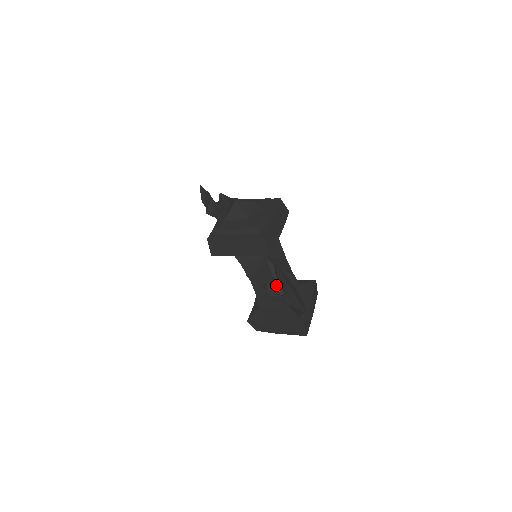
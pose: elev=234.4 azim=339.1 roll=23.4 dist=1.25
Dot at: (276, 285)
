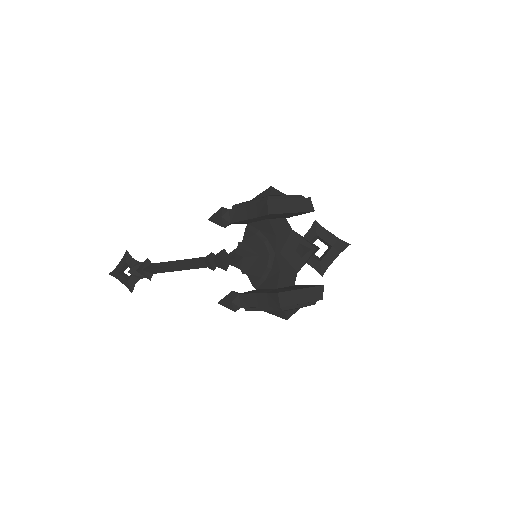
Dot at: (310, 243)
